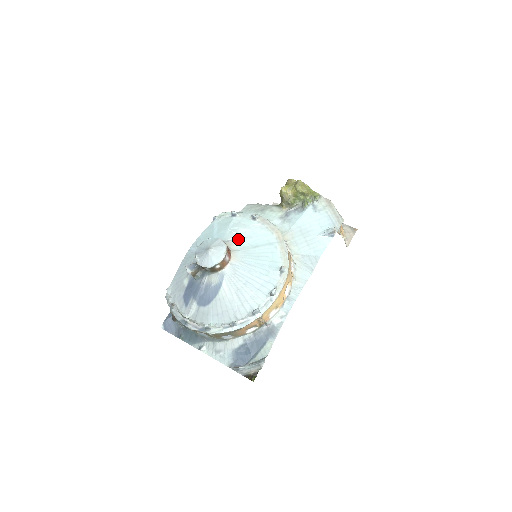
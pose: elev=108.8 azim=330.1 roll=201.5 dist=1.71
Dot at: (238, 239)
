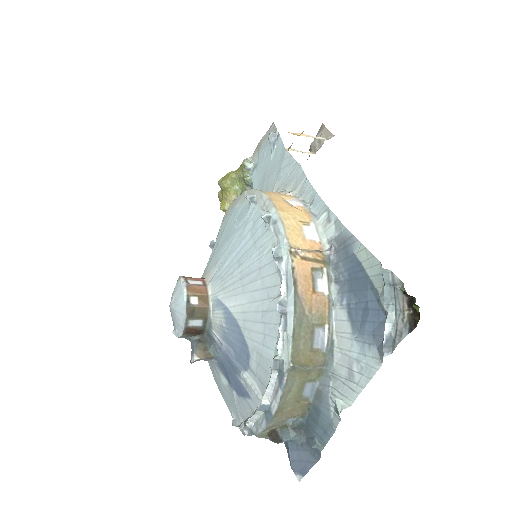
Dot at: occluded
